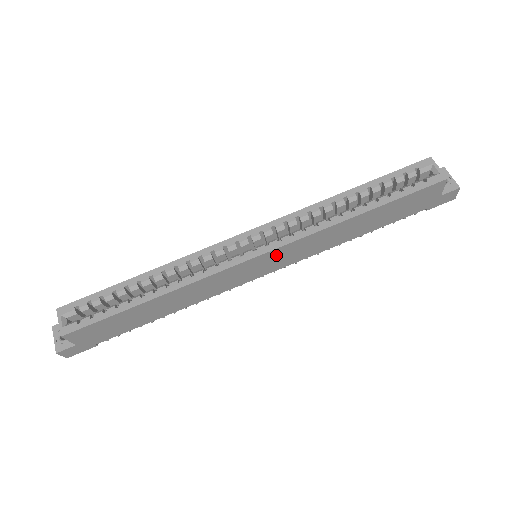
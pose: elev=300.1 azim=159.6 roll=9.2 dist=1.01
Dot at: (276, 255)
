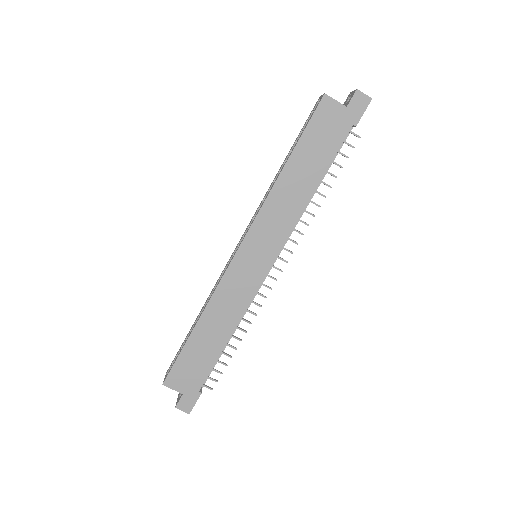
Dot at: (255, 241)
